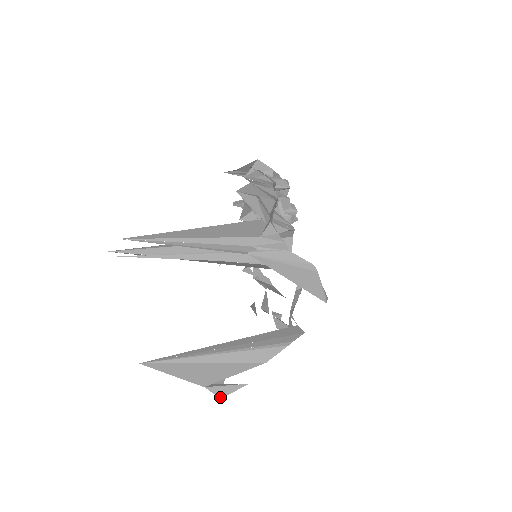
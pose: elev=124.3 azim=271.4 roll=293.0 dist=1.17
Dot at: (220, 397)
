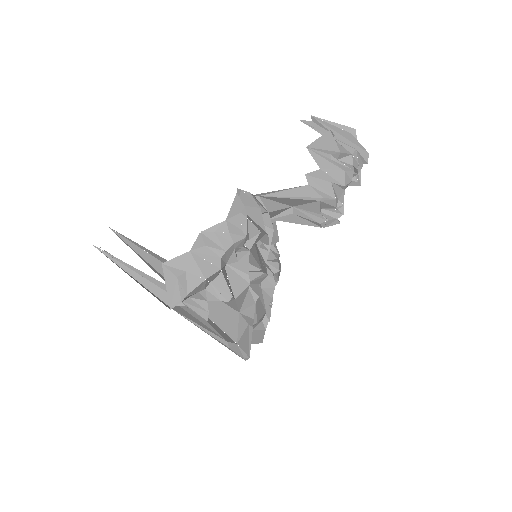
Dot at: occluded
